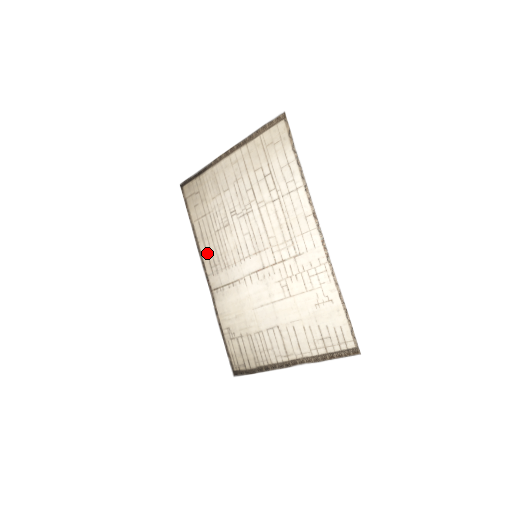
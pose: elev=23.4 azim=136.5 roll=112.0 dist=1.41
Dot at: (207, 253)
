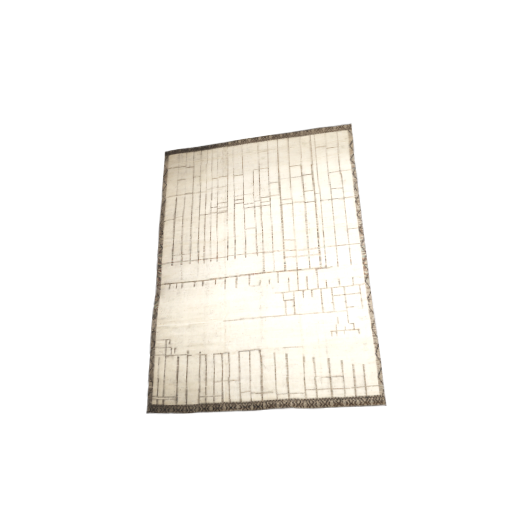
Dot at: (174, 236)
